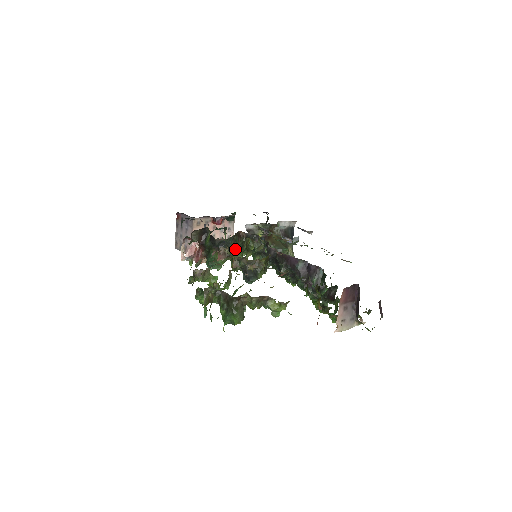
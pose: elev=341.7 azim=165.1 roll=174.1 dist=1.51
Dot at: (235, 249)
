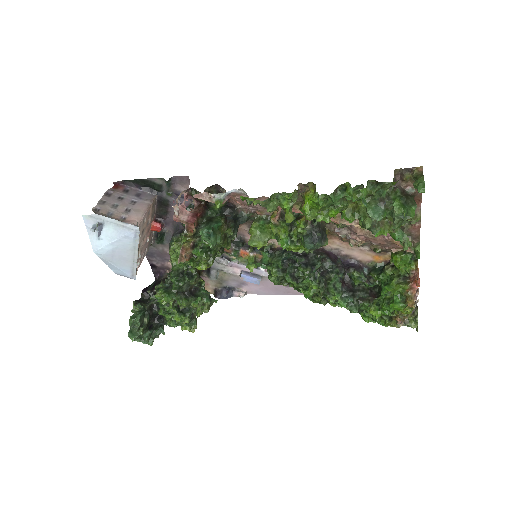
Dot at: (259, 227)
